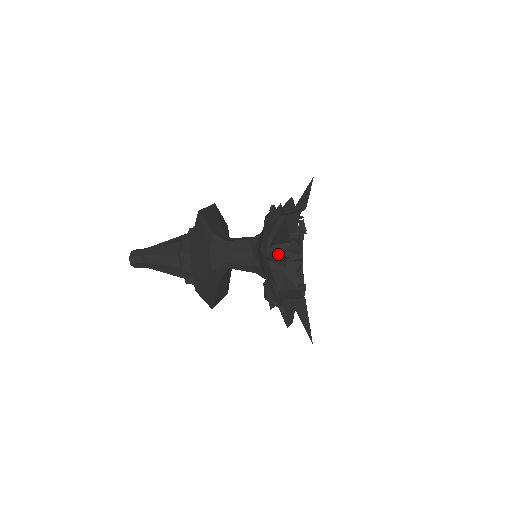
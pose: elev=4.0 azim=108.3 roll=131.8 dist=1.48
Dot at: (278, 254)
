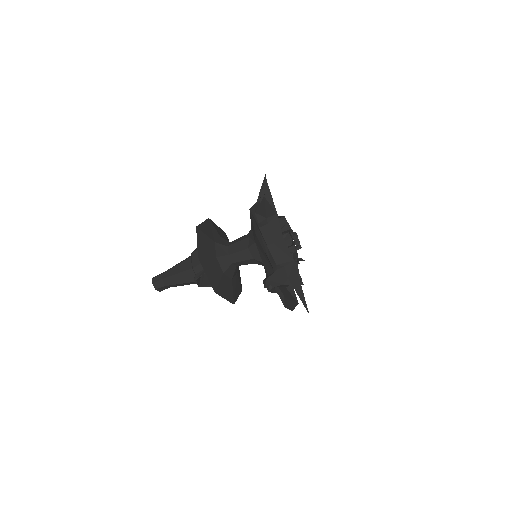
Dot at: occluded
